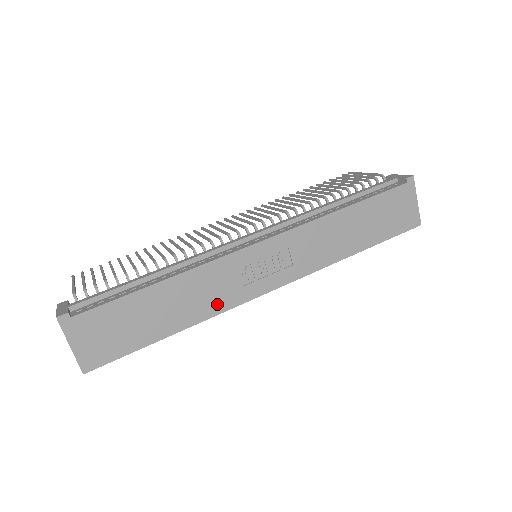
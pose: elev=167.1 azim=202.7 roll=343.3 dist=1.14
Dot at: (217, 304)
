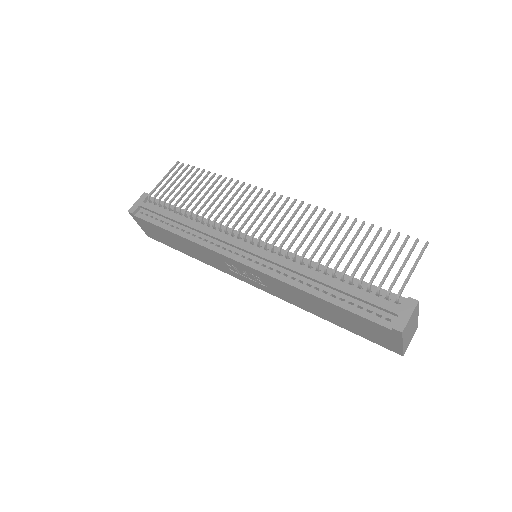
Dot at: (214, 264)
